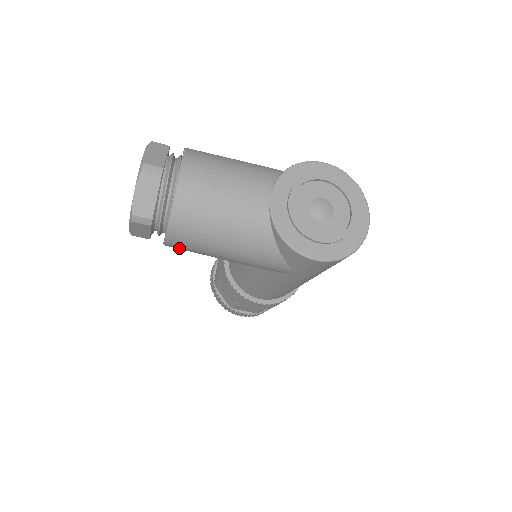
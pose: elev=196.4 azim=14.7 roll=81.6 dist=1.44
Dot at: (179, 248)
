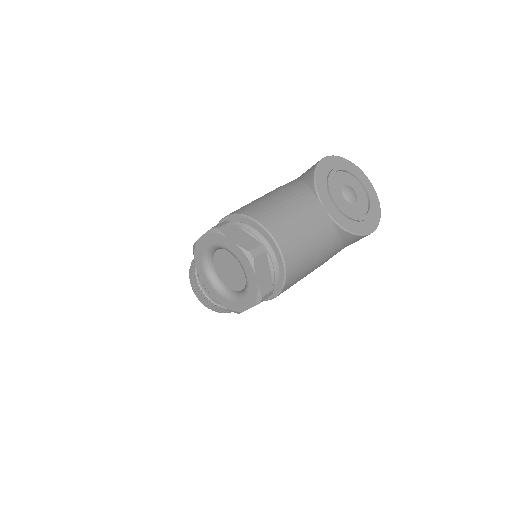
Dot at: occluded
